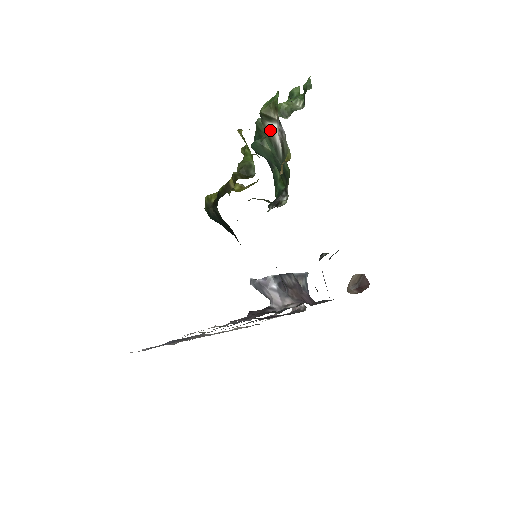
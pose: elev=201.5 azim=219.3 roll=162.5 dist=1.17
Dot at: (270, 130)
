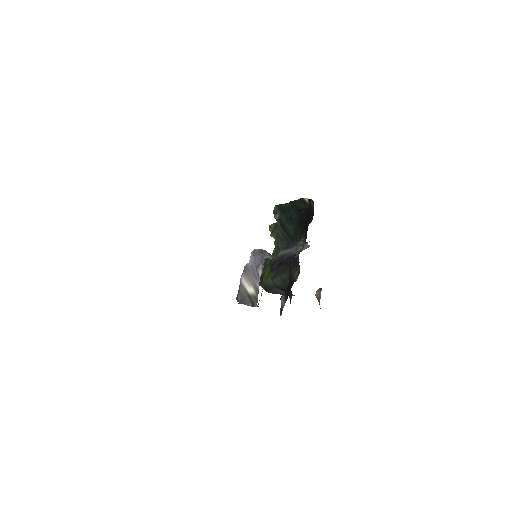
Dot at: occluded
